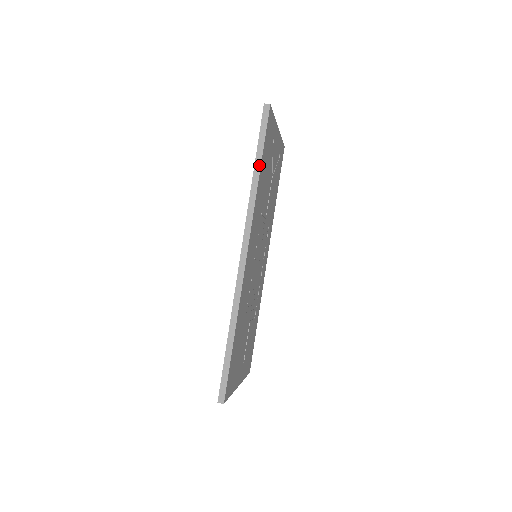
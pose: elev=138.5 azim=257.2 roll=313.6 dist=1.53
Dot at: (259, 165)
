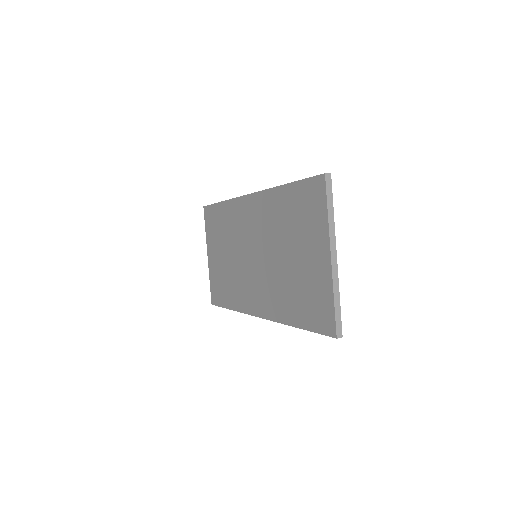
Dot at: occluded
